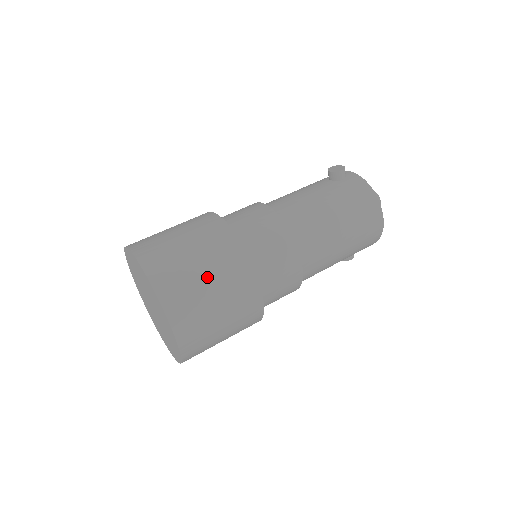
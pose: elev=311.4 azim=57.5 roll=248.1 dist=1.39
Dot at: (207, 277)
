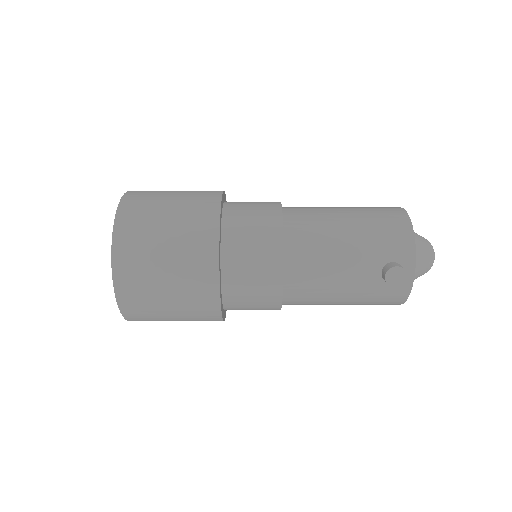
Dot at: occluded
